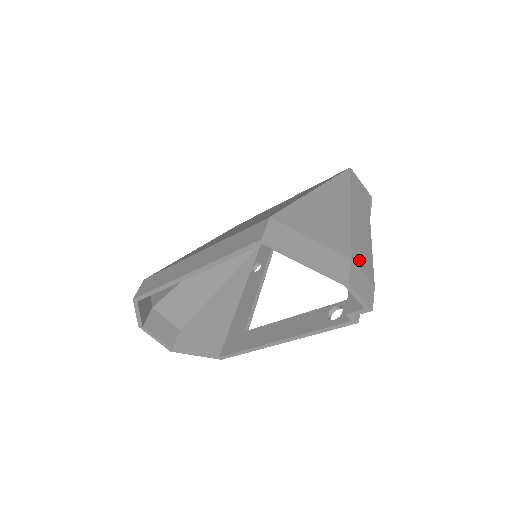
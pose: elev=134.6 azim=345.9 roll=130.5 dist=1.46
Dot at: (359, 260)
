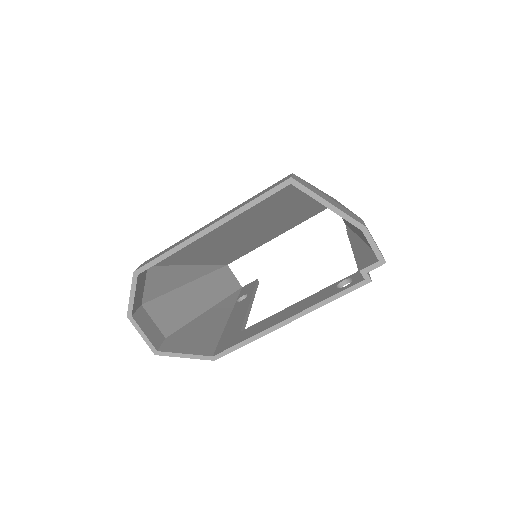
Dot at: occluded
